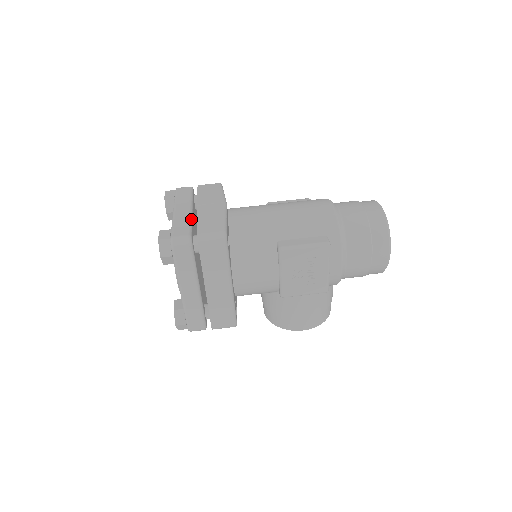
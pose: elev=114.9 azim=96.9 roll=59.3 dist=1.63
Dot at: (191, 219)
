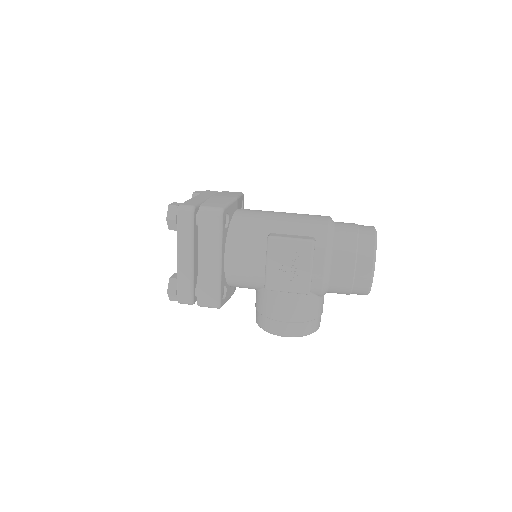
Dot at: (203, 201)
